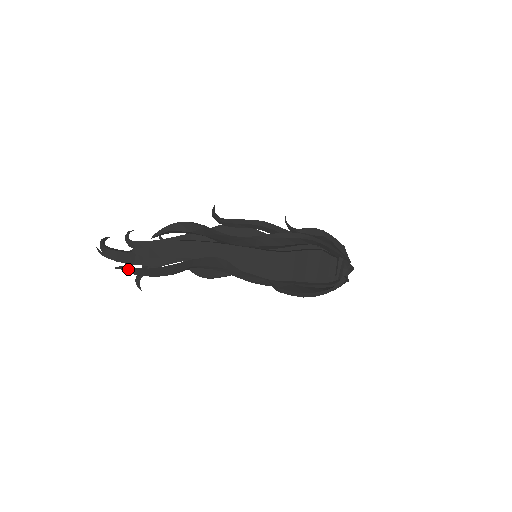
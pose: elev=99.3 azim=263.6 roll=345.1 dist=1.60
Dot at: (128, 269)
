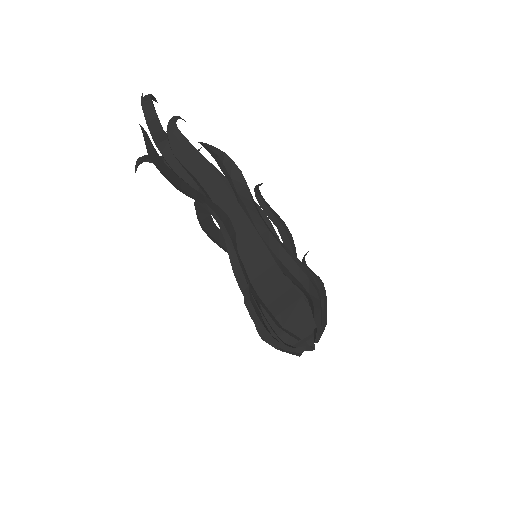
Dot at: (148, 141)
